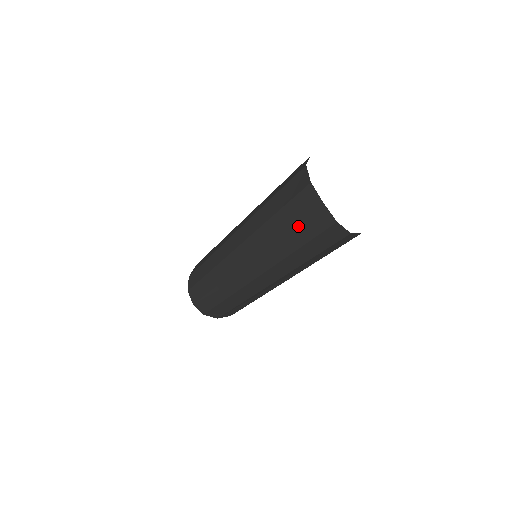
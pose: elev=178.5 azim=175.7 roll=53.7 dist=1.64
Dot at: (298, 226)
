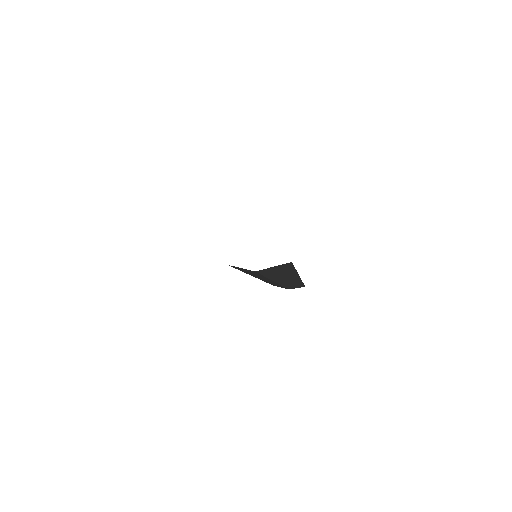
Dot at: occluded
